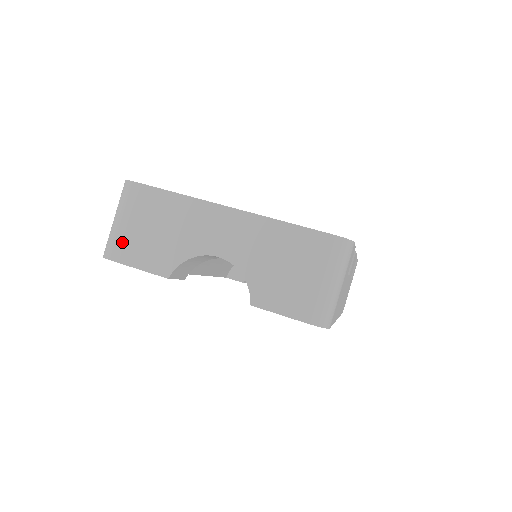
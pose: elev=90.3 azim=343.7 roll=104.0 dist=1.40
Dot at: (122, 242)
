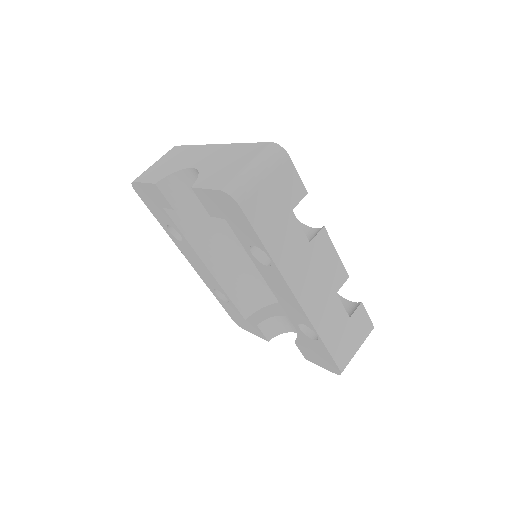
Dot at: (146, 172)
